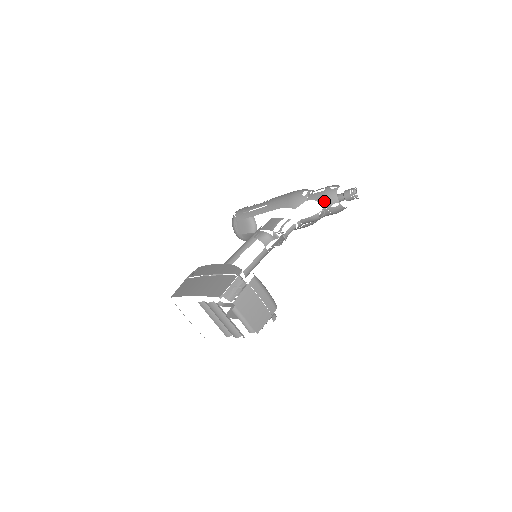
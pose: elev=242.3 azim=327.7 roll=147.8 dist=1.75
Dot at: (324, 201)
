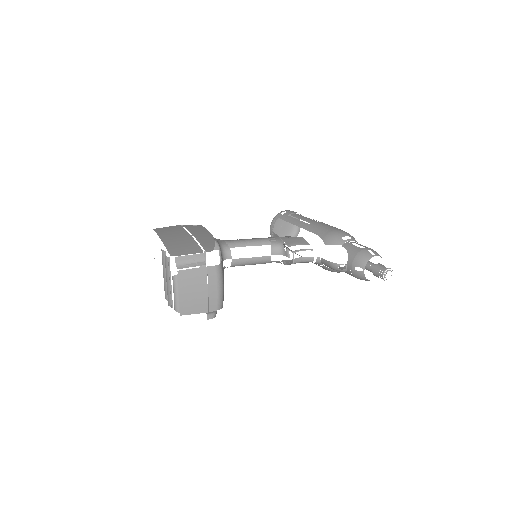
Dot at: (353, 257)
